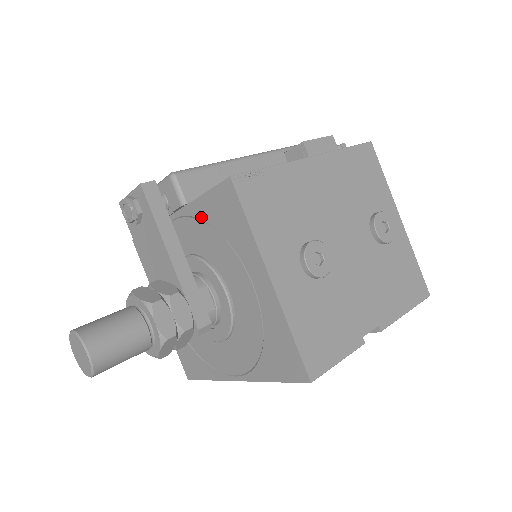
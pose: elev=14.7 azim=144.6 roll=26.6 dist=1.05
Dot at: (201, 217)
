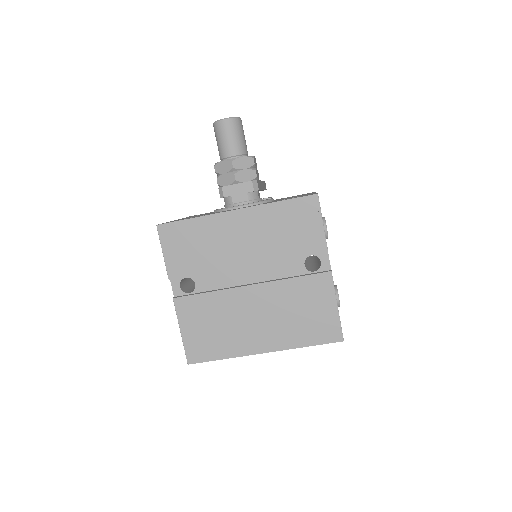
Dot at: occluded
